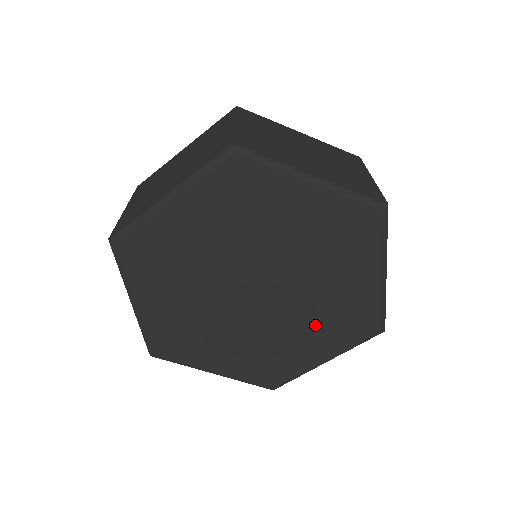
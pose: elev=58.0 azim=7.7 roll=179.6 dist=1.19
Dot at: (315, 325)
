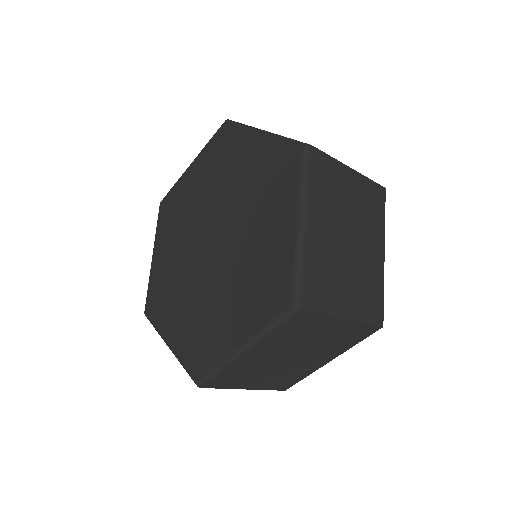
Dot at: (240, 288)
